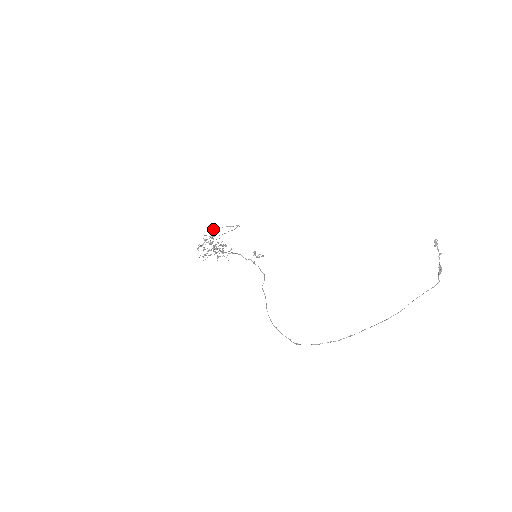
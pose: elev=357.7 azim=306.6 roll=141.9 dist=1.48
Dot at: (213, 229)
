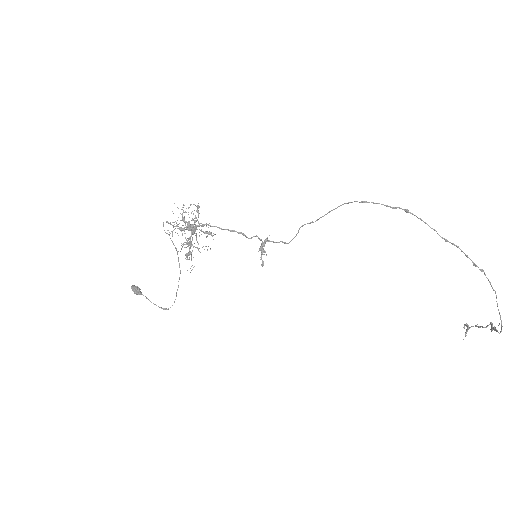
Dot at: occluded
